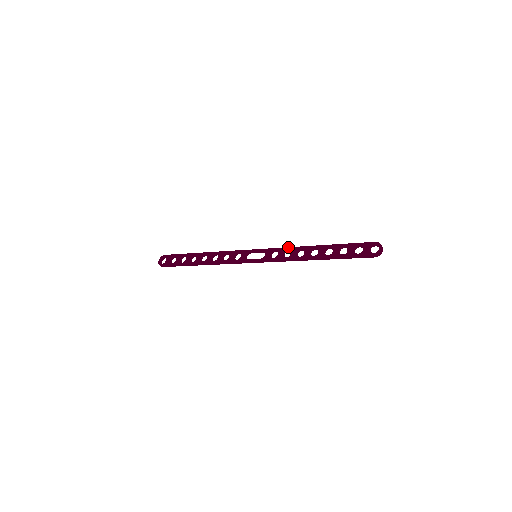
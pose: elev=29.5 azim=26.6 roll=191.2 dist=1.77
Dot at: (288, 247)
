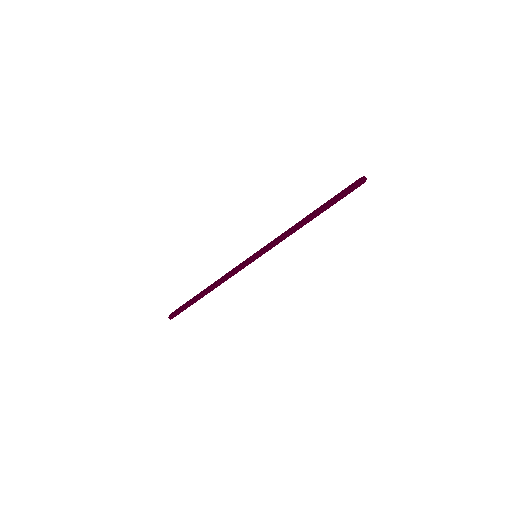
Dot at: (284, 232)
